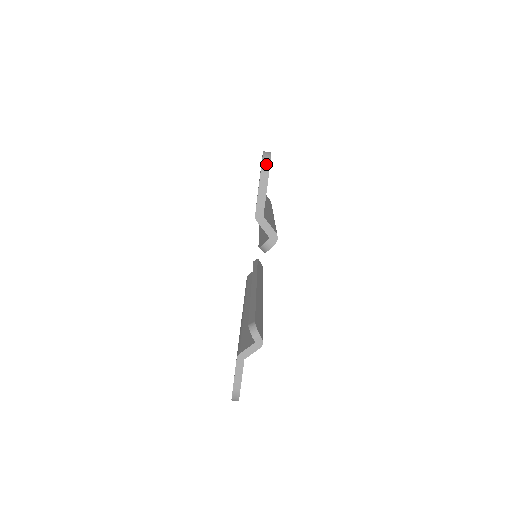
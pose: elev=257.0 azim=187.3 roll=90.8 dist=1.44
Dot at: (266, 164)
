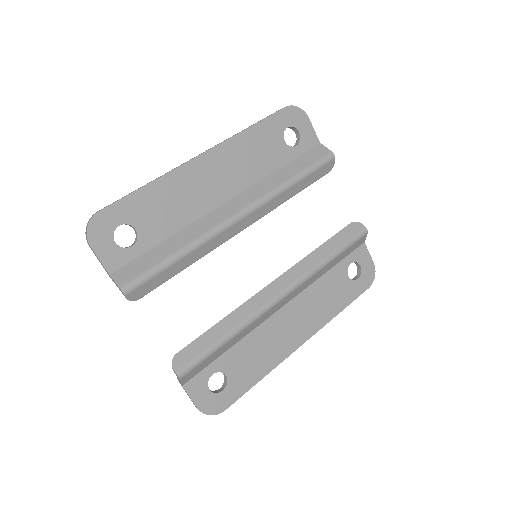
Dot at: (86, 232)
